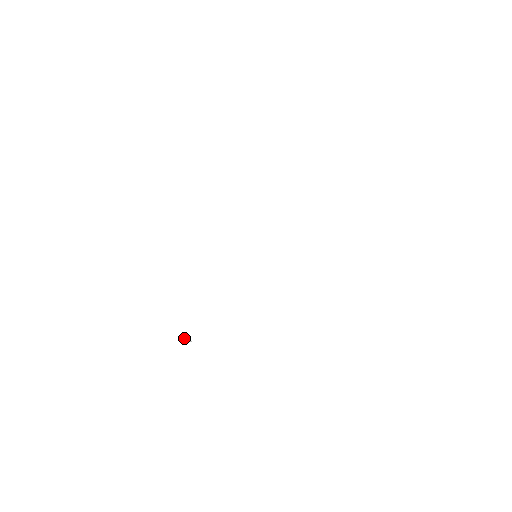
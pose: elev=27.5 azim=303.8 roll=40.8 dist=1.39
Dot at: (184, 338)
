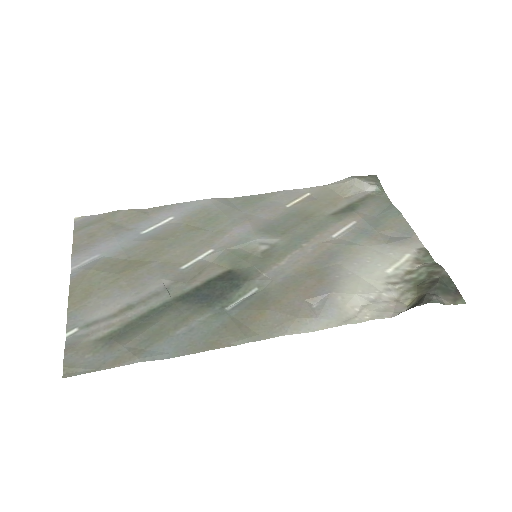
Dot at: (75, 223)
